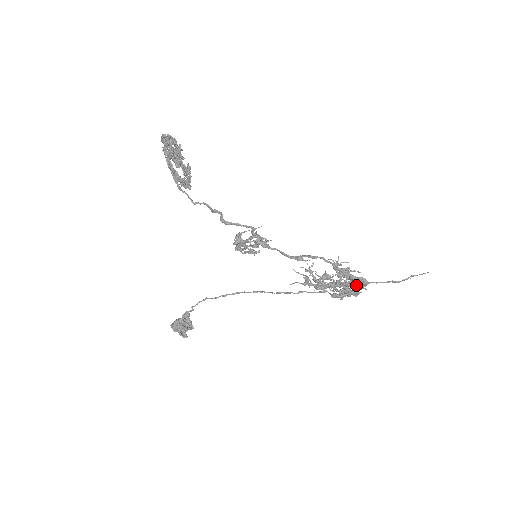
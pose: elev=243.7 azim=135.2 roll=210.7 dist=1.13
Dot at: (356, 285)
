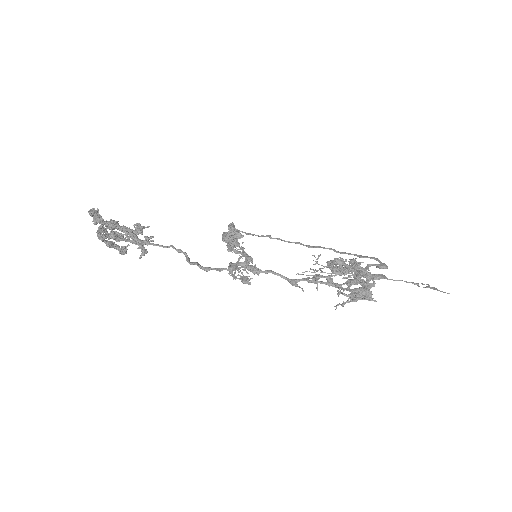
Dot at: occluded
